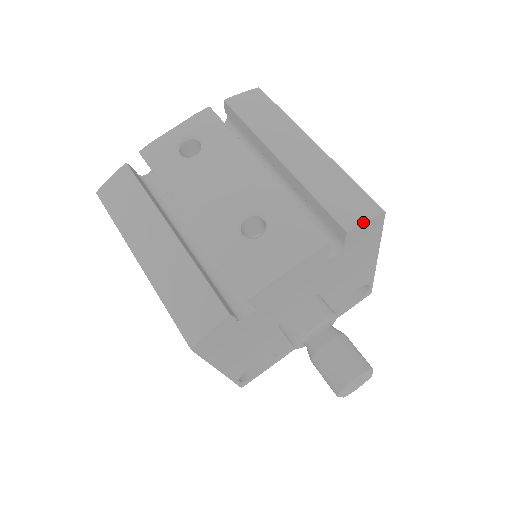
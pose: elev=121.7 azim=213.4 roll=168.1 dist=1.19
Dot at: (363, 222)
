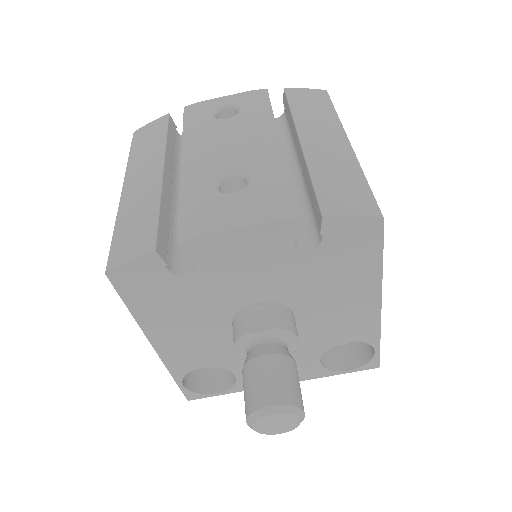
Dot at: (348, 215)
